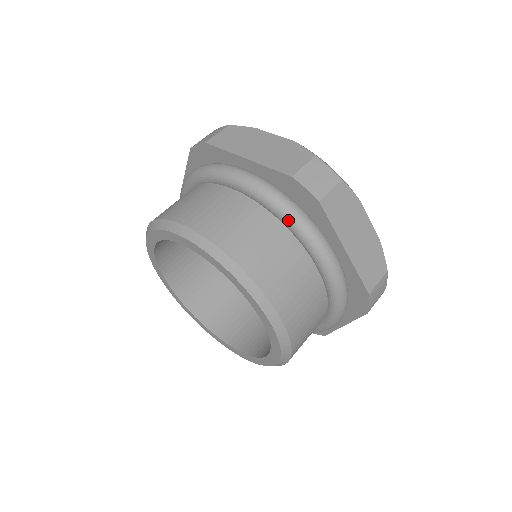
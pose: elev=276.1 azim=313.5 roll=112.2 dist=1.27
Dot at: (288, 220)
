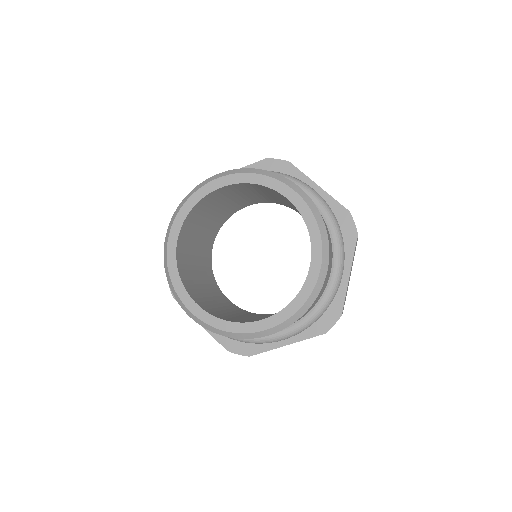
Dot at: (336, 232)
